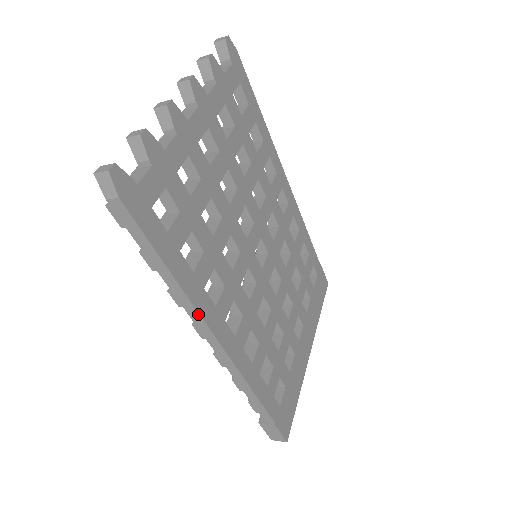
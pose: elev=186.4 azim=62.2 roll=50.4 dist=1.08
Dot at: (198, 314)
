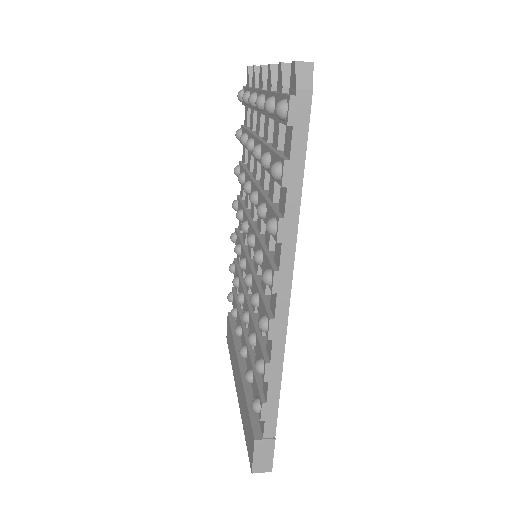
Dot at: (293, 253)
